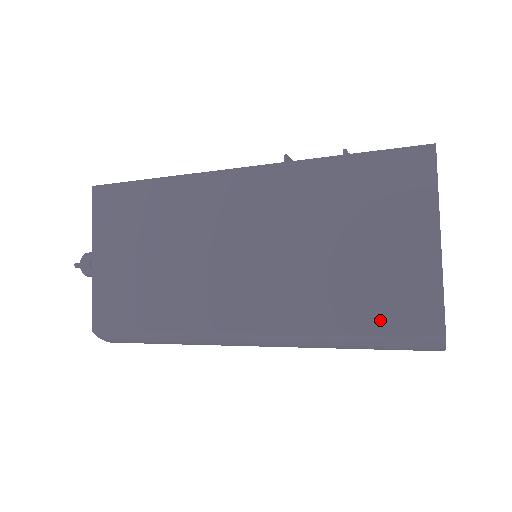
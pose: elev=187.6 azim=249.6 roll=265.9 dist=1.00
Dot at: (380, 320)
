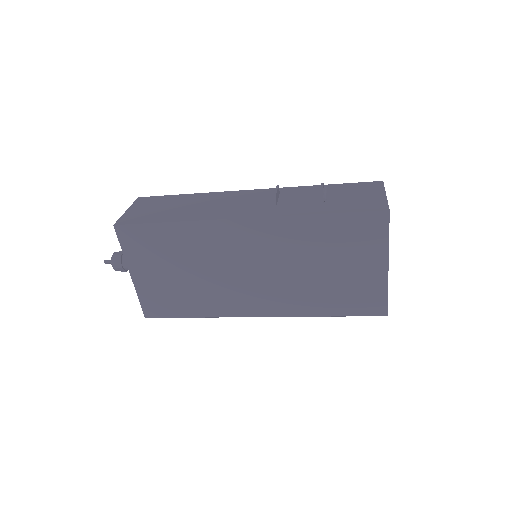
Dot at: (349, 309)
